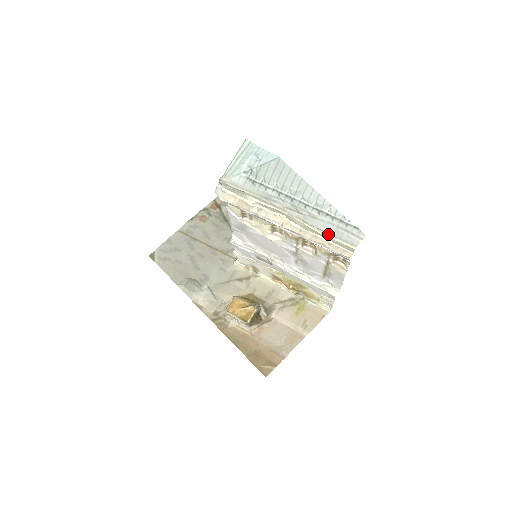
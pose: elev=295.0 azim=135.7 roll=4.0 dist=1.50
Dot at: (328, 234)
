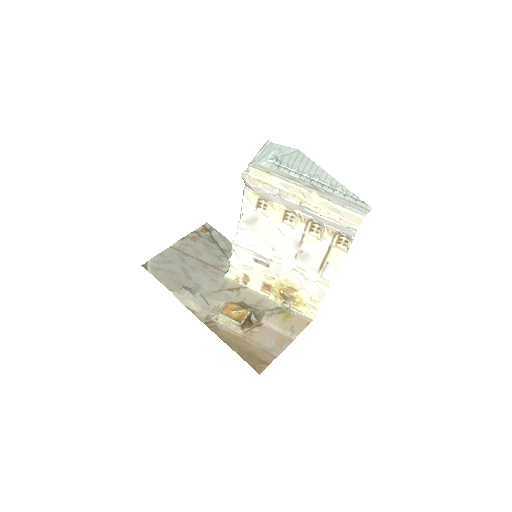
Dot at: (342, 207)
